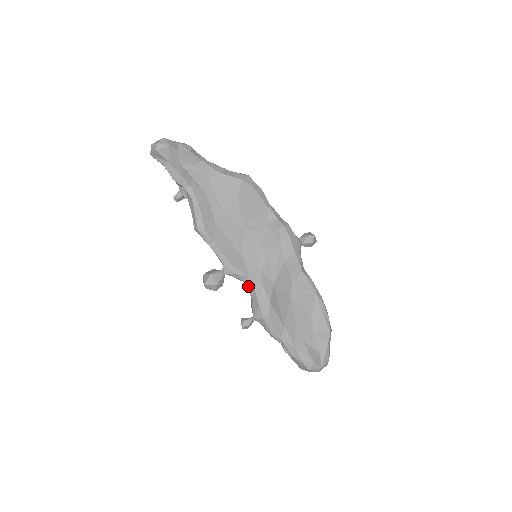
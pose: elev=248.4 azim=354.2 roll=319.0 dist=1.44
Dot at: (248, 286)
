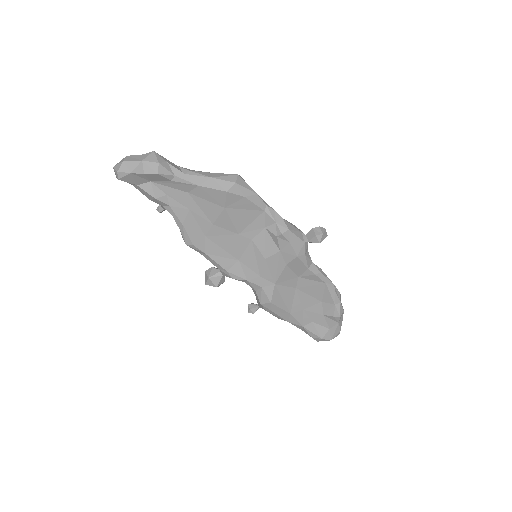
Dot at: occluded
